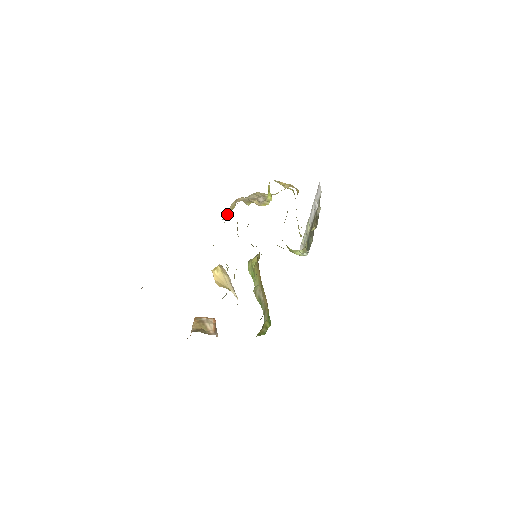
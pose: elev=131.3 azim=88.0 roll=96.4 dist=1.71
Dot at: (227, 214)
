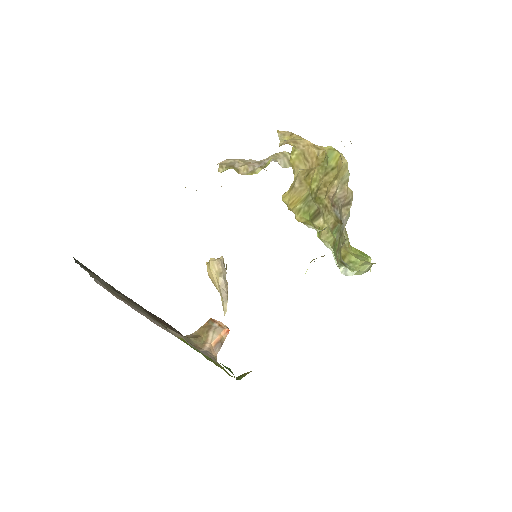
Dot at: occluded
